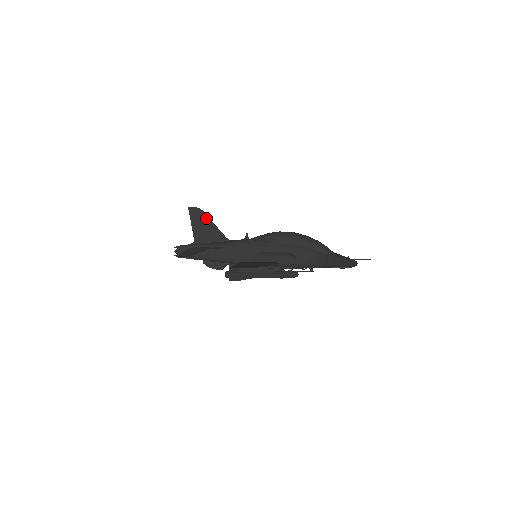
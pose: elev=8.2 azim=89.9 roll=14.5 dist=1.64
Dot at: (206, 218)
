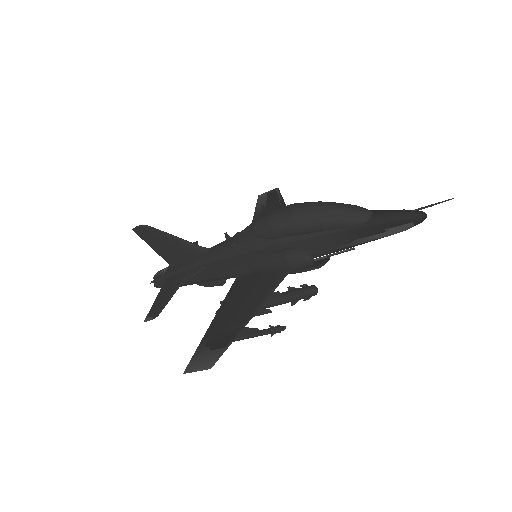
Dot at: (161, 234)
